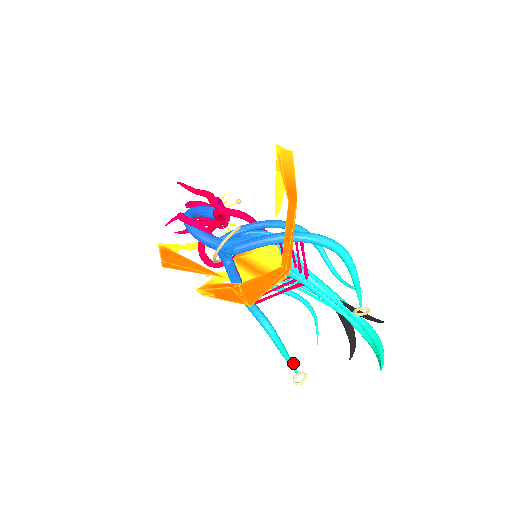
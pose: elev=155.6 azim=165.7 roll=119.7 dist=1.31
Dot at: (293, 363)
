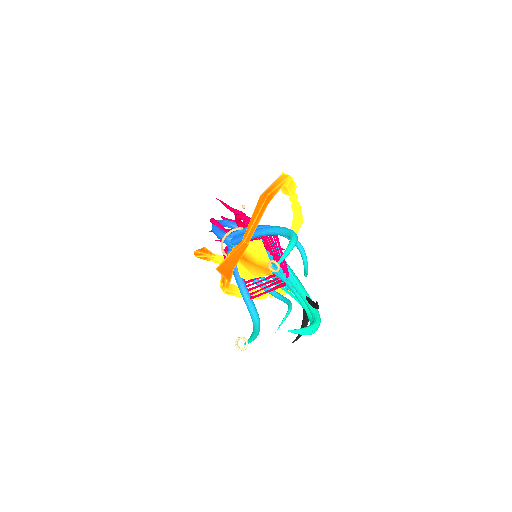
Dot at: (250, 340)
